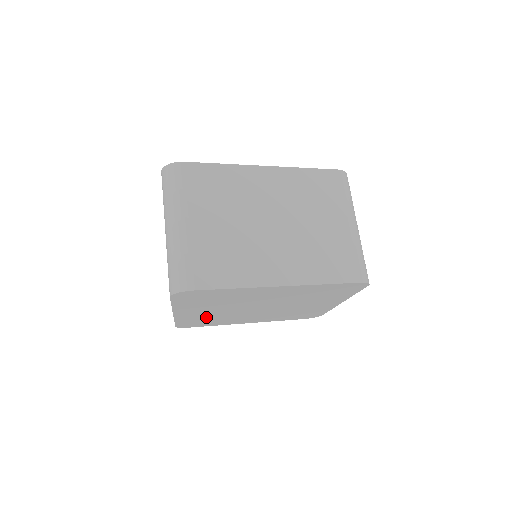
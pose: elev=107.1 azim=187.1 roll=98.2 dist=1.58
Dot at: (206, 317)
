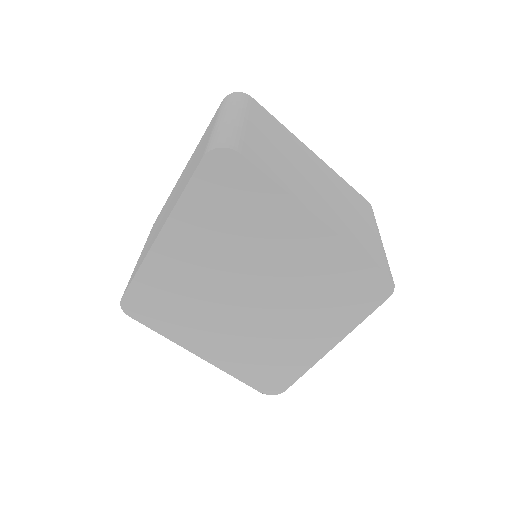
Dot at: (177, 285)
